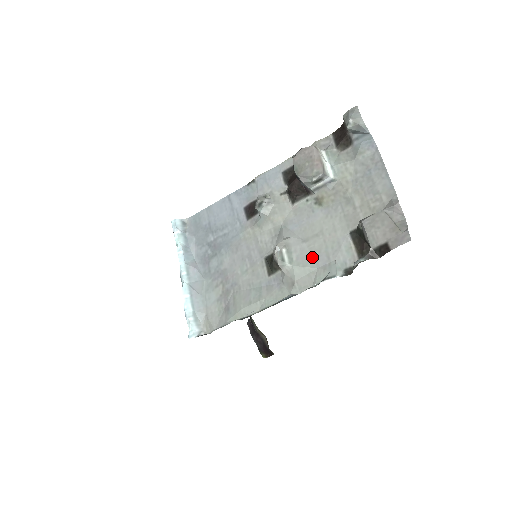
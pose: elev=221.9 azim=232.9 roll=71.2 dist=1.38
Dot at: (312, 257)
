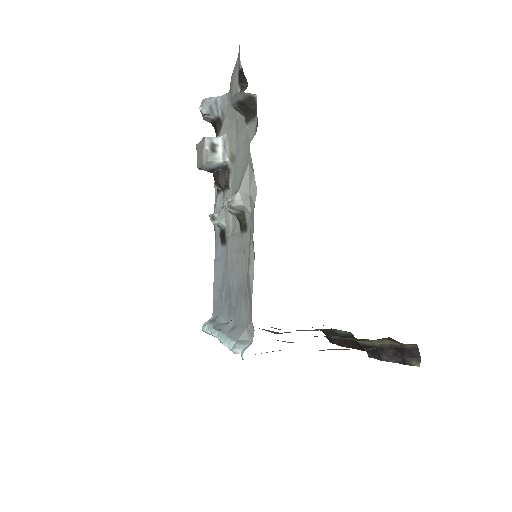
Dot at: (245, 170)
